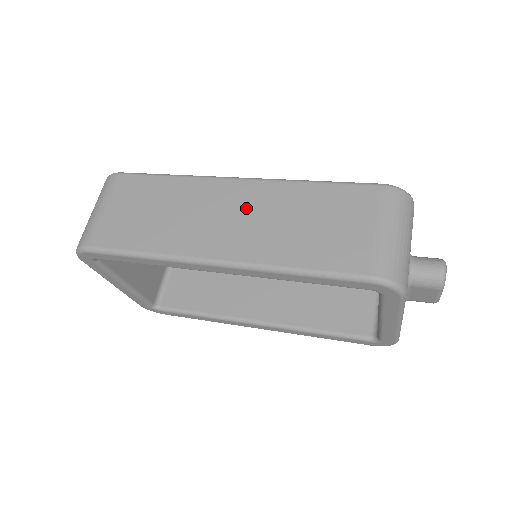
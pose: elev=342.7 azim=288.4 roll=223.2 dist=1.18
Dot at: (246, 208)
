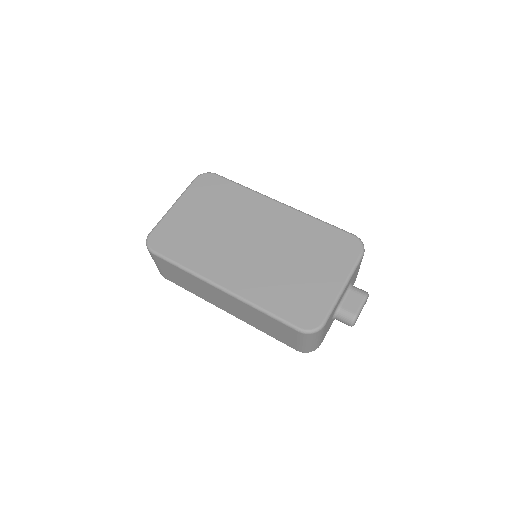
Dot at: (232, 304)
